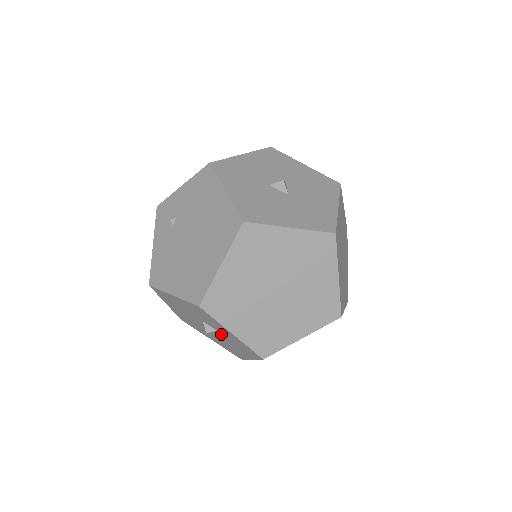
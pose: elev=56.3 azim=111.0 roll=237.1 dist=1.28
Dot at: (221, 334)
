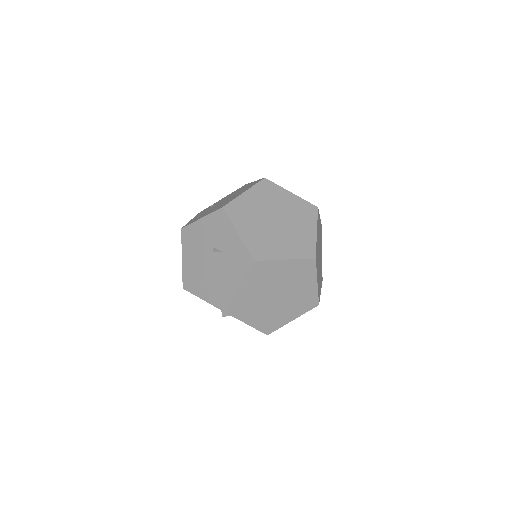
Dot at: (224, 256)
